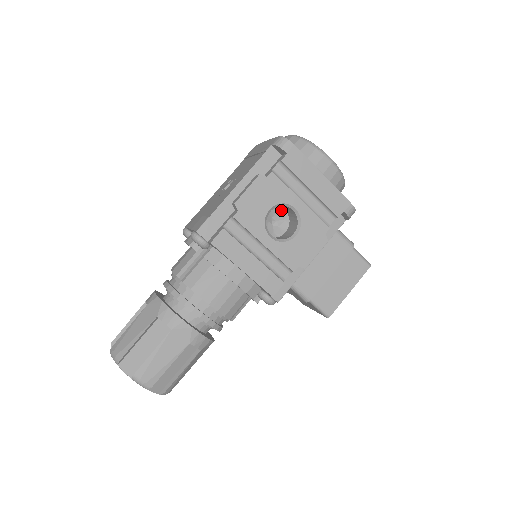
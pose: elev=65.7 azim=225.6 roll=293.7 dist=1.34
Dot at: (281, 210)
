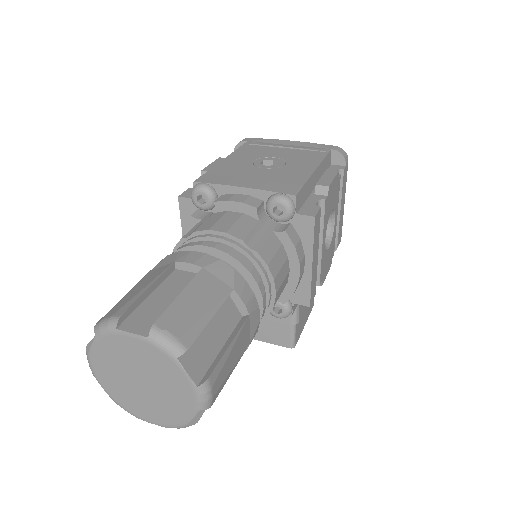
Dot at: occluded
